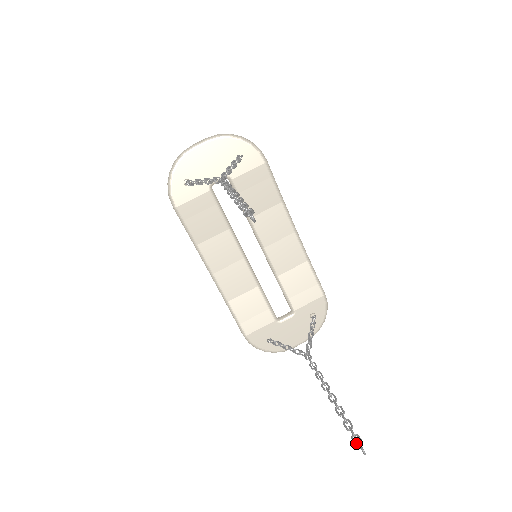
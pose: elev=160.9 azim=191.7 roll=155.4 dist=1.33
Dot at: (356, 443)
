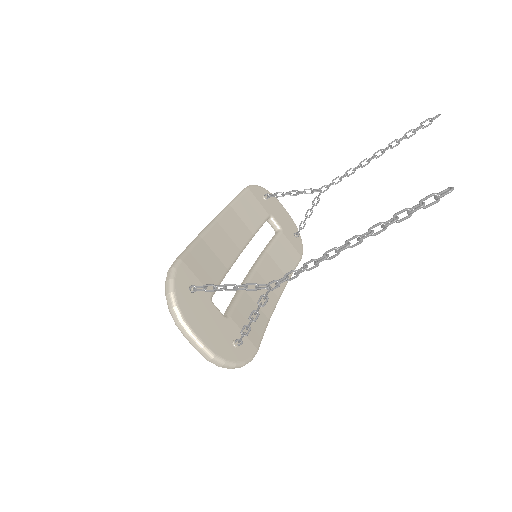
Dot at: occluded
